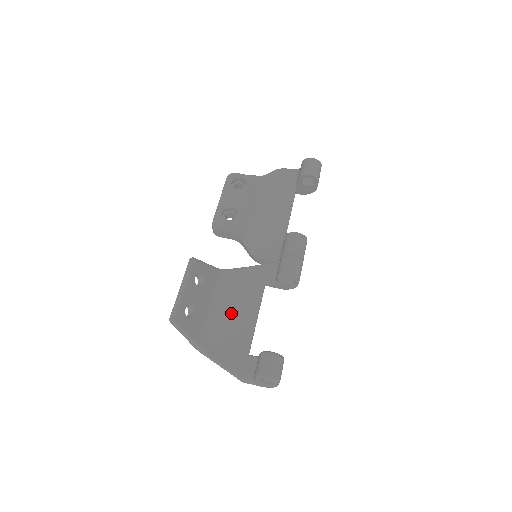
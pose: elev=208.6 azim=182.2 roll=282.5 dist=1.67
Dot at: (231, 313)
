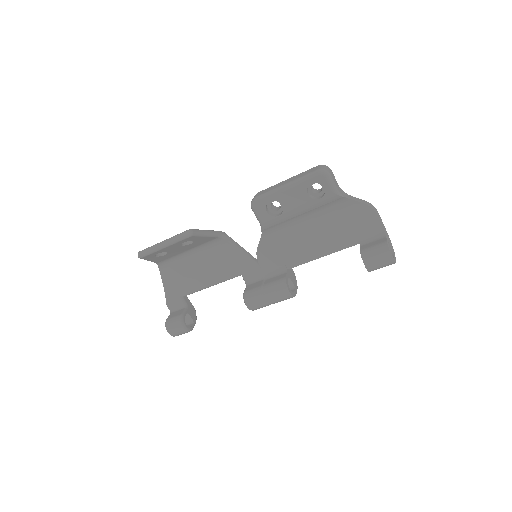
Dot at: (199, 267)
